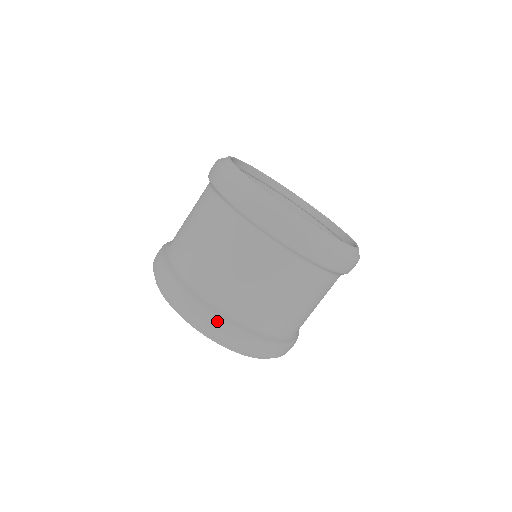
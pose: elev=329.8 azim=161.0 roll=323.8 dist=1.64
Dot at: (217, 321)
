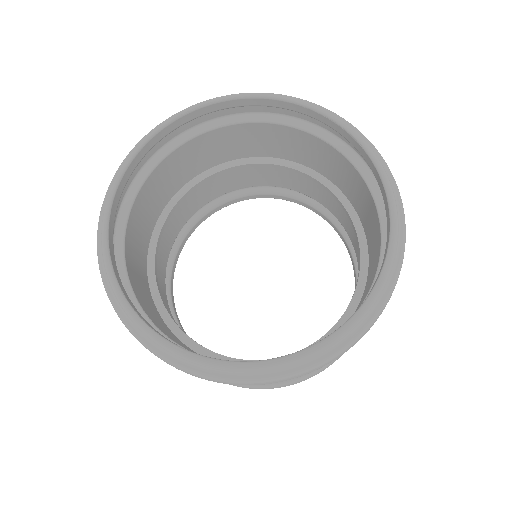
Dot at: occluded
